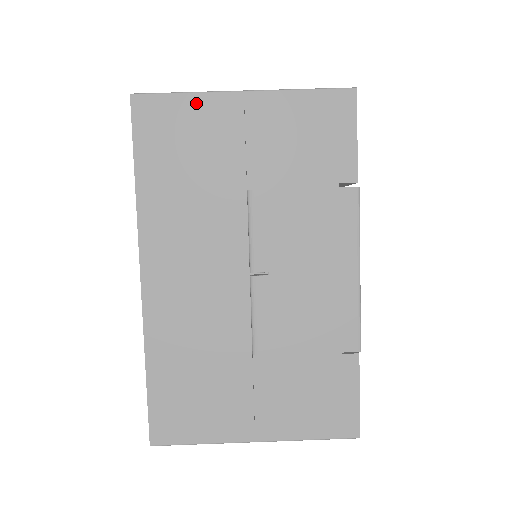
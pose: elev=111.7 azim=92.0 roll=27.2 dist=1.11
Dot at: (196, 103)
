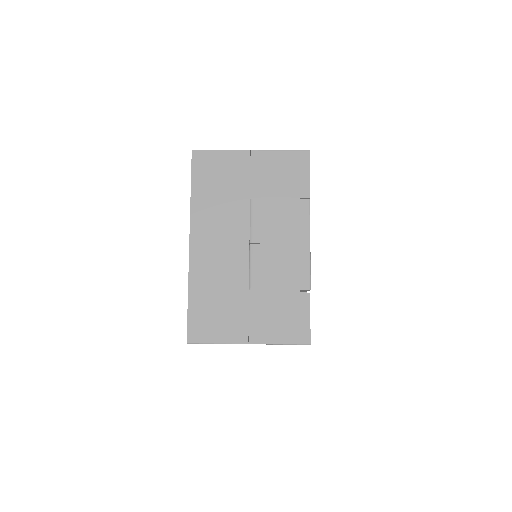
Dot at: (225, 155)
